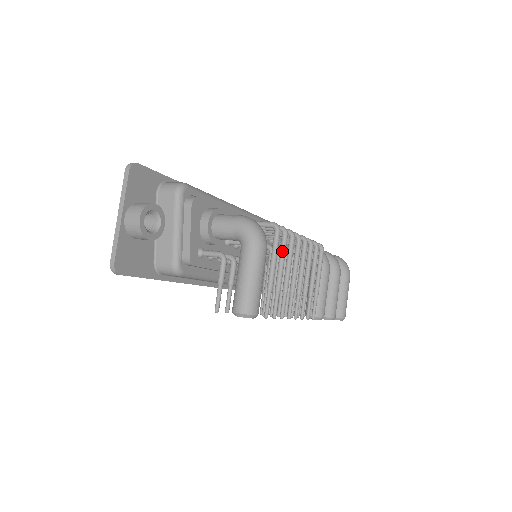
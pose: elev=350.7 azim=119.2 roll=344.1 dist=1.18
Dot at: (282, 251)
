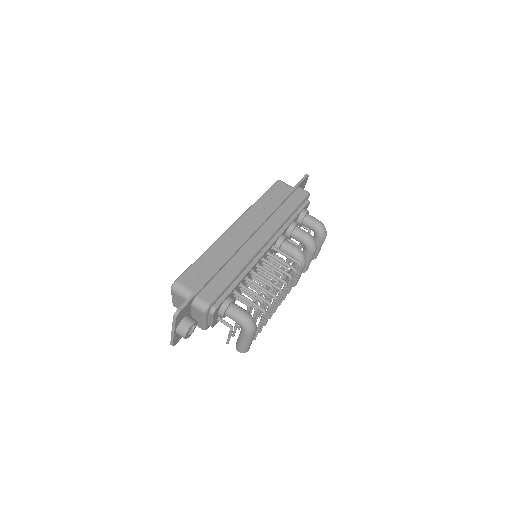
Dot at: (267, 313)
